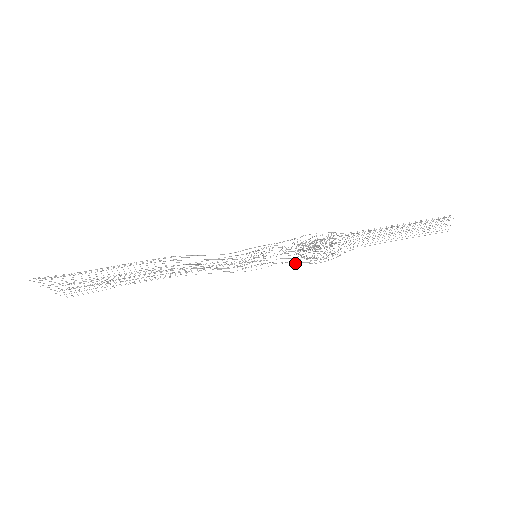
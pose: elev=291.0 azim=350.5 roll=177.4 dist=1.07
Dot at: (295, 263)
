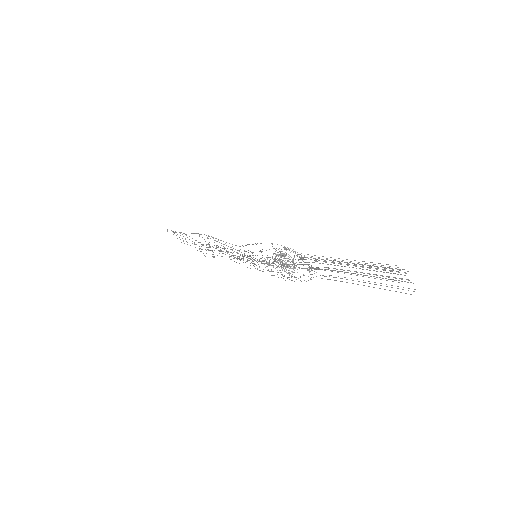
Dot at: (257, 269)
